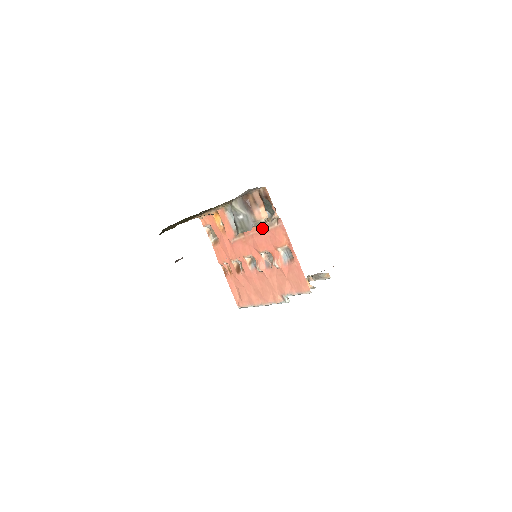
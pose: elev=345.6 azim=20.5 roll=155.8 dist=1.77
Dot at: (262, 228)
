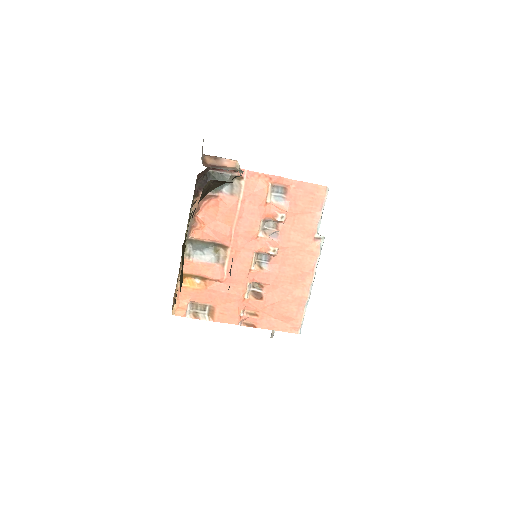
Dot at: (236, 208)
